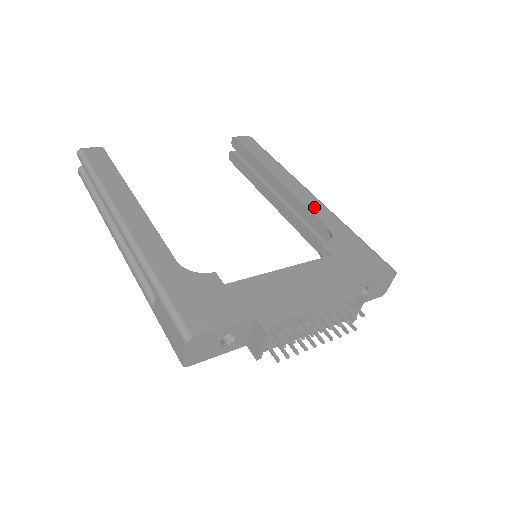
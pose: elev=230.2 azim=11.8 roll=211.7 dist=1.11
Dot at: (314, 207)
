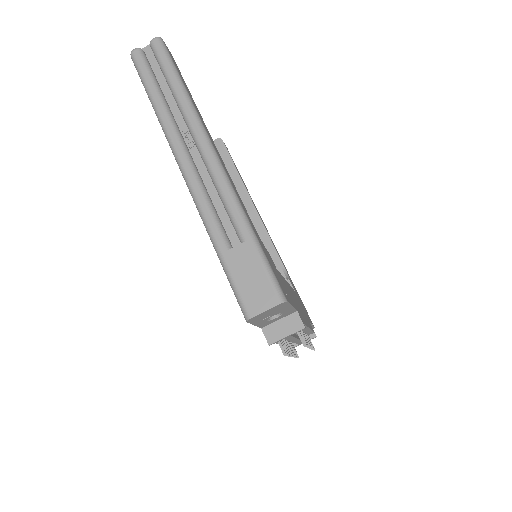
Dot at: occluded
